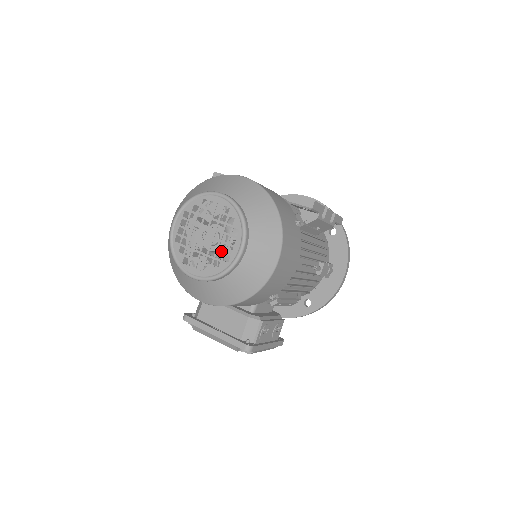
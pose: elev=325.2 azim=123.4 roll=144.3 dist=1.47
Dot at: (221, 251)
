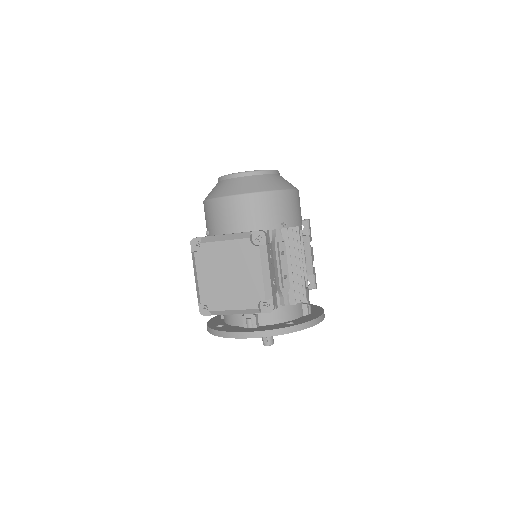
Dot at: occluded
